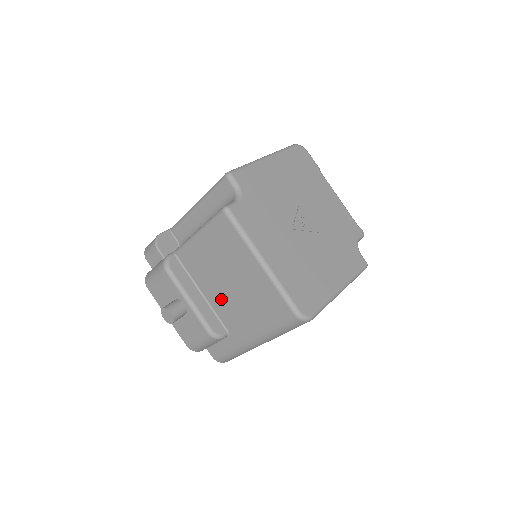
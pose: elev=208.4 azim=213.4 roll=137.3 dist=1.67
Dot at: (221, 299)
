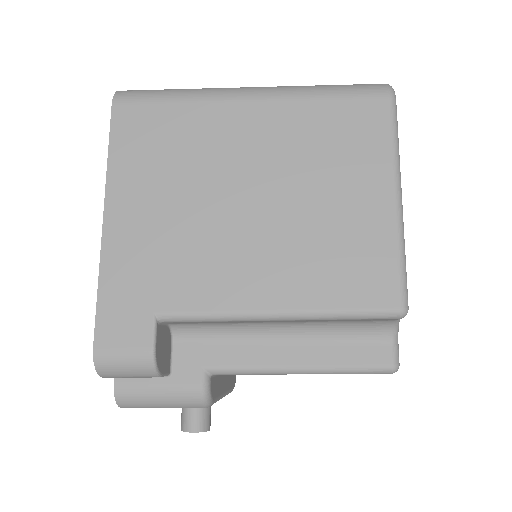
Dot at: occluded
